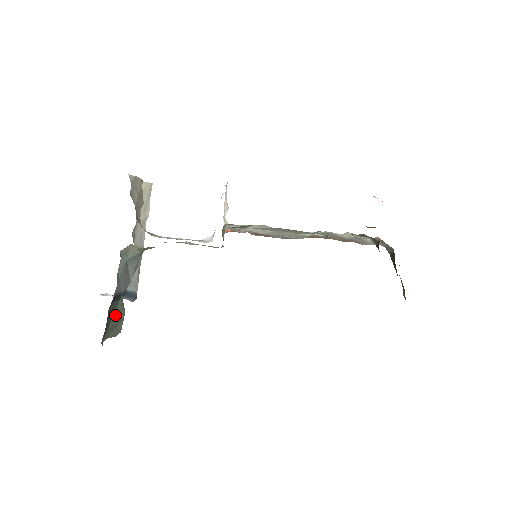
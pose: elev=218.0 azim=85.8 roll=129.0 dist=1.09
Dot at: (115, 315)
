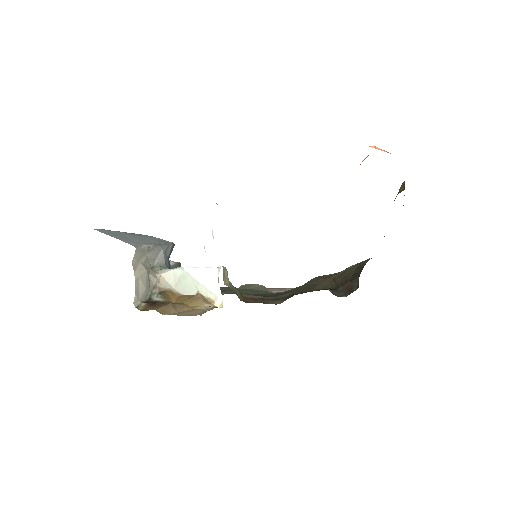
Dot at: occluded
